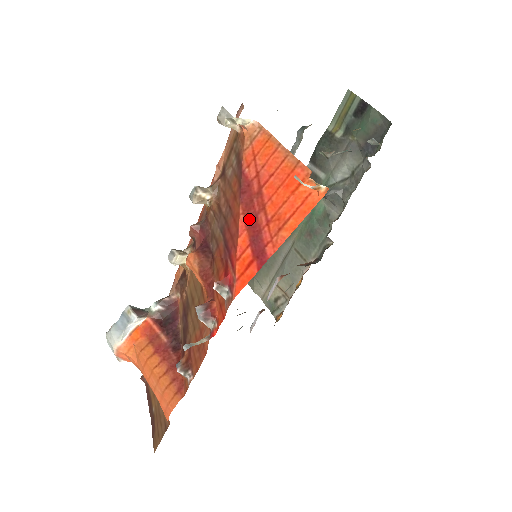
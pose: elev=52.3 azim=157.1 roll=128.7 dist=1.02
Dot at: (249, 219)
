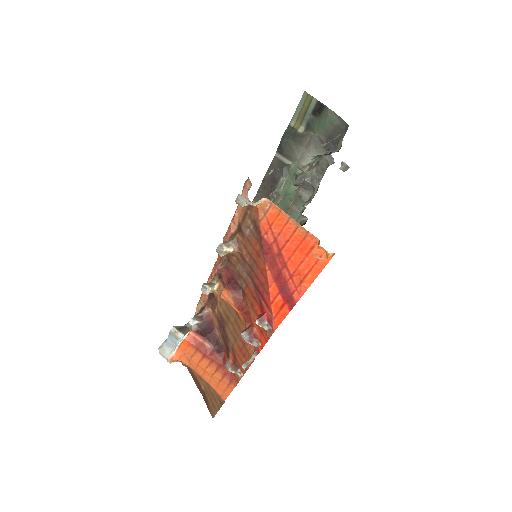
Dot at: (275, 274)
